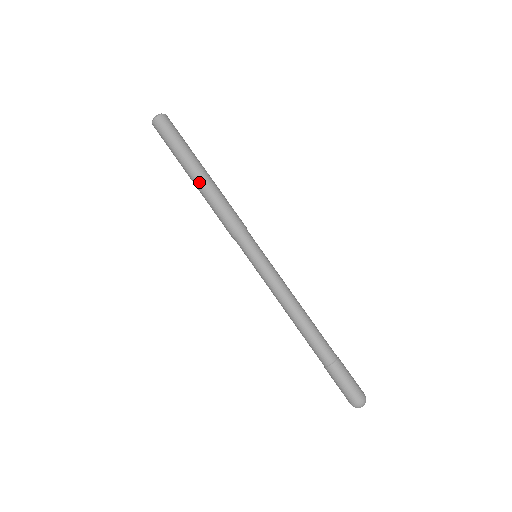
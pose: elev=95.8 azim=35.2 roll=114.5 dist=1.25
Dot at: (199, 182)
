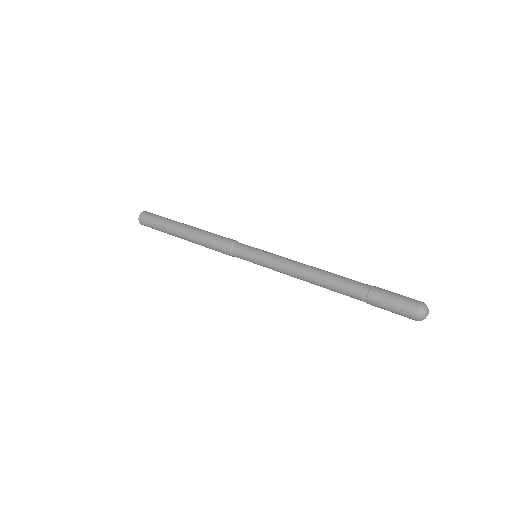
Dot at: (190, 227)
